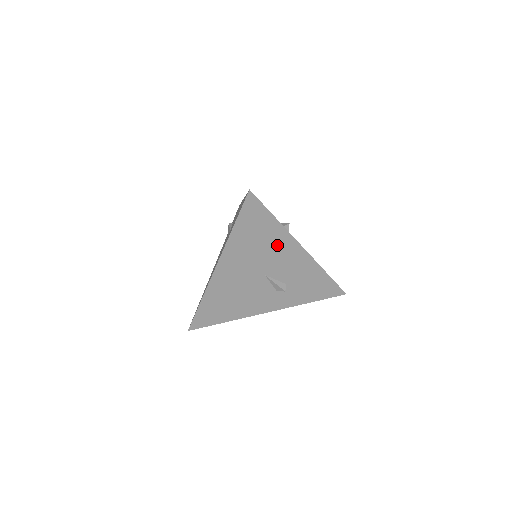
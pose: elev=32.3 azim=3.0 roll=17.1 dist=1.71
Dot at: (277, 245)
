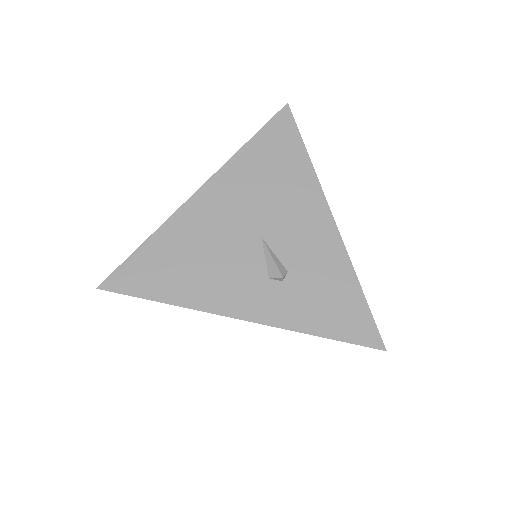
Dot at: (296, 194)
